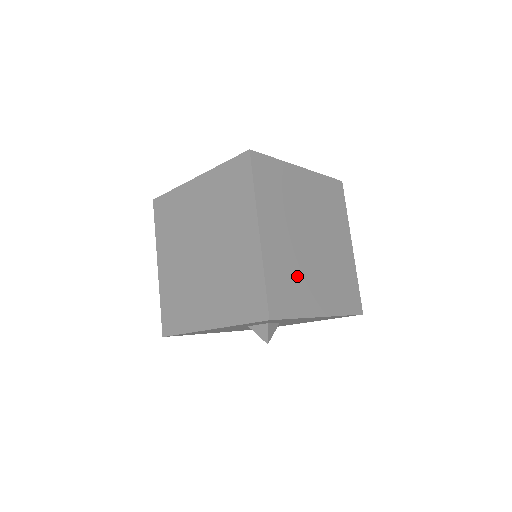
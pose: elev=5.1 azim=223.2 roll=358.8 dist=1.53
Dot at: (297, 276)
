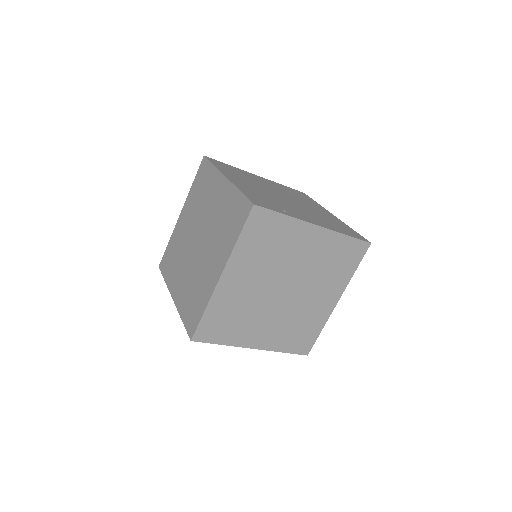
Dot at: (244, 316)
